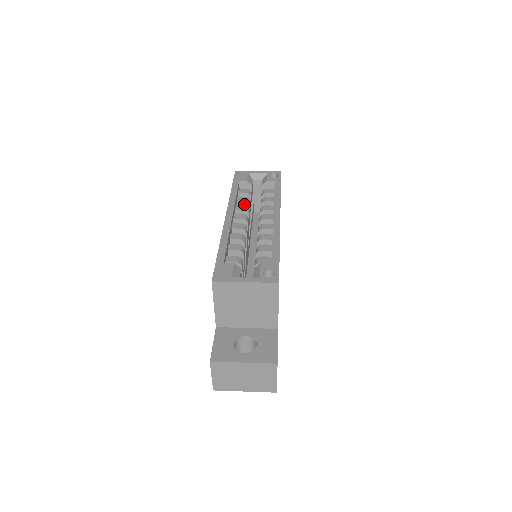
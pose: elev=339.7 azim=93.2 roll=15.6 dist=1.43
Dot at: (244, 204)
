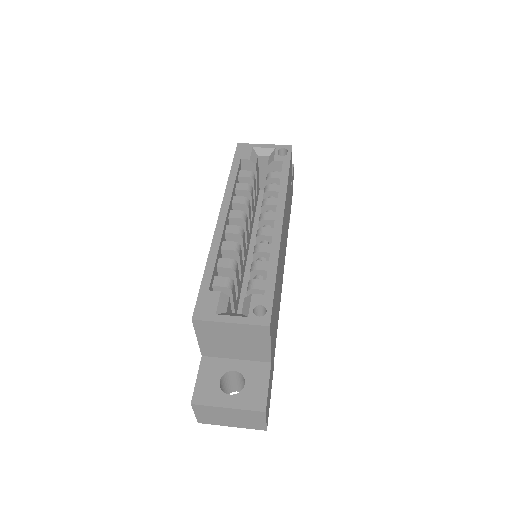
Dot at: (244, 193)
